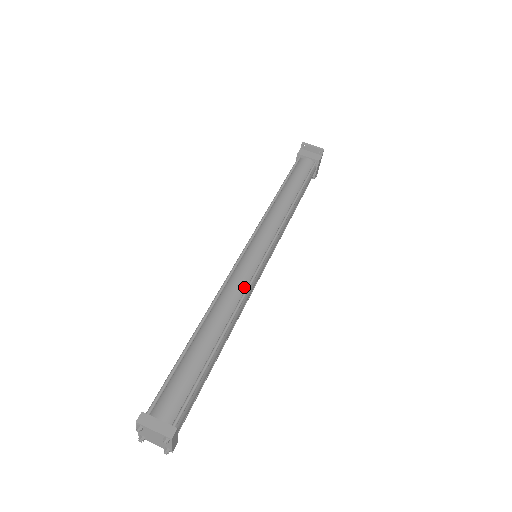
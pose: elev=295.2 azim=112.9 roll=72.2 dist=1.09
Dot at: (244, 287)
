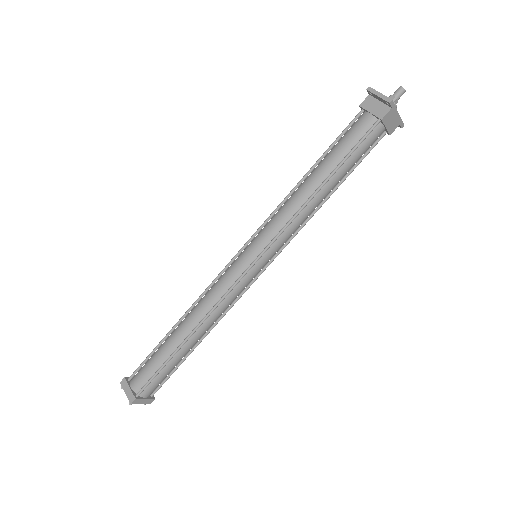
Dot at: (221, 295)
